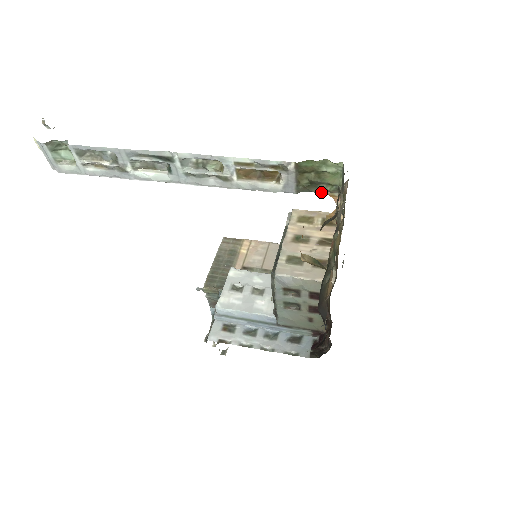
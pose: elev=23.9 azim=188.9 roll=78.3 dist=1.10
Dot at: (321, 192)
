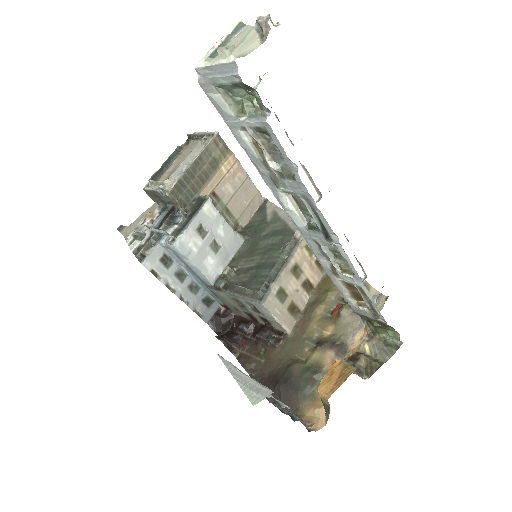
Dot at: (364, 321)
